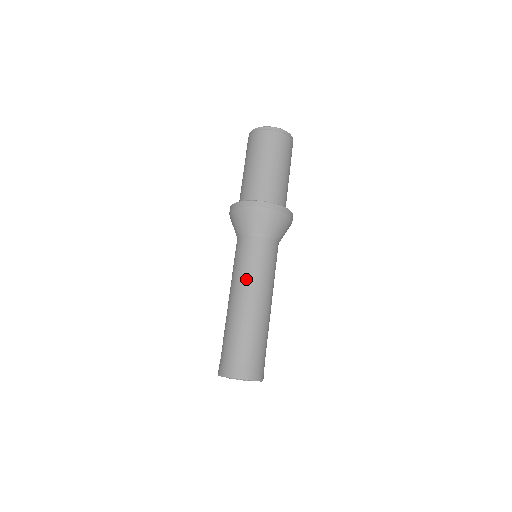
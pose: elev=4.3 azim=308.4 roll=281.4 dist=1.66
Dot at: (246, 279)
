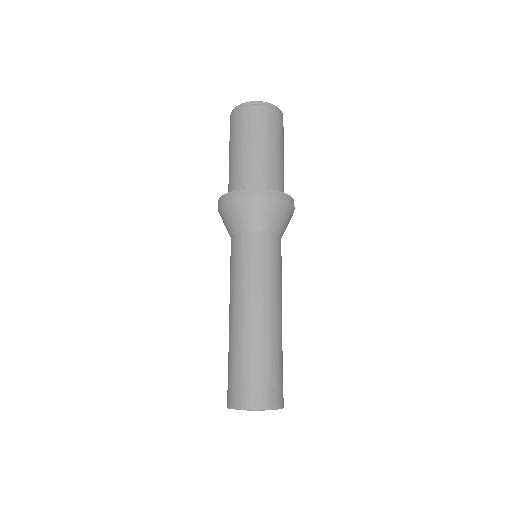
Dot at: (259, 284)
